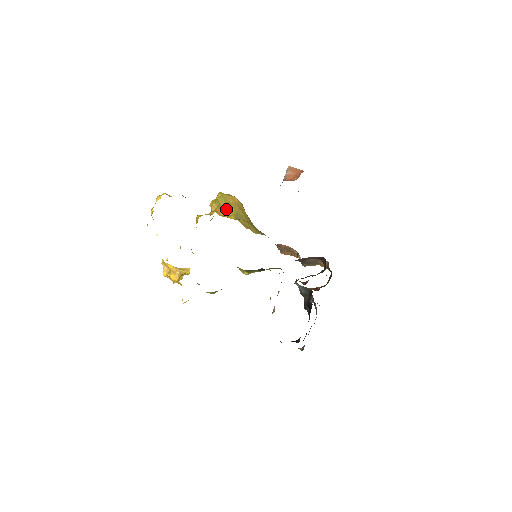
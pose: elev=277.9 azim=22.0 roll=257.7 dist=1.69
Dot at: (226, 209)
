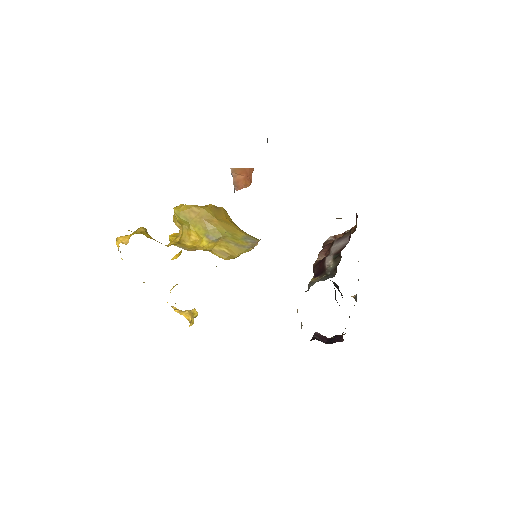
Dot at: (192, 231)
